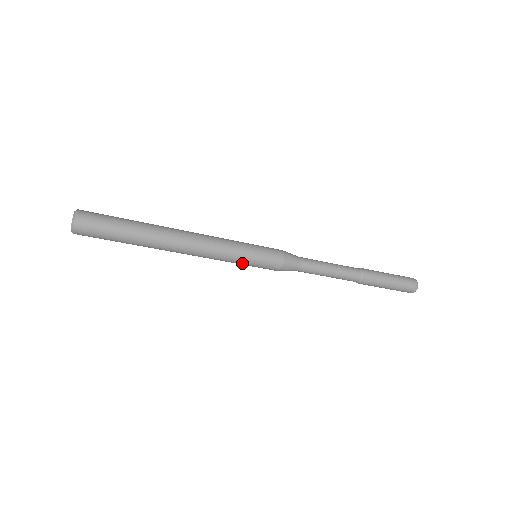
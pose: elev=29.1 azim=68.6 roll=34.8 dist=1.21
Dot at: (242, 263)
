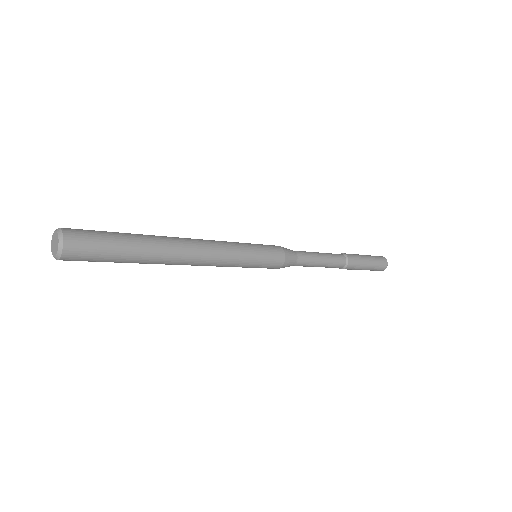
Dot at: (247, 266)
